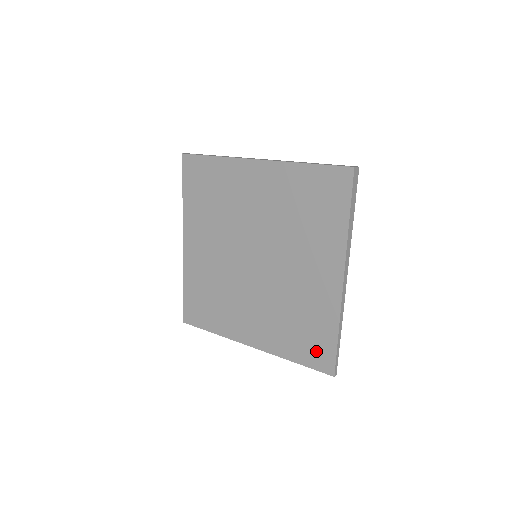
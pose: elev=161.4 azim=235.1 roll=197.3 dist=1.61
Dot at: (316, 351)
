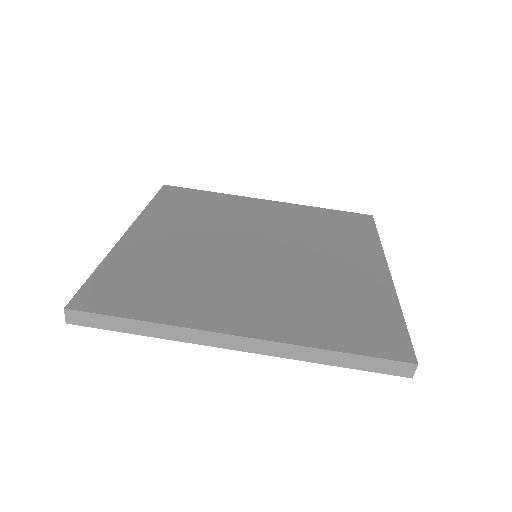
Dot at: occluded
